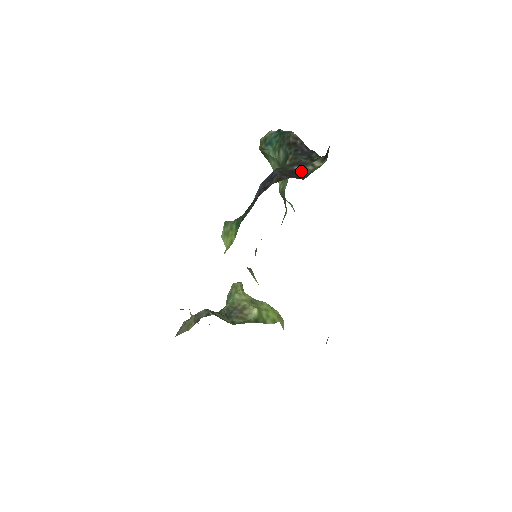
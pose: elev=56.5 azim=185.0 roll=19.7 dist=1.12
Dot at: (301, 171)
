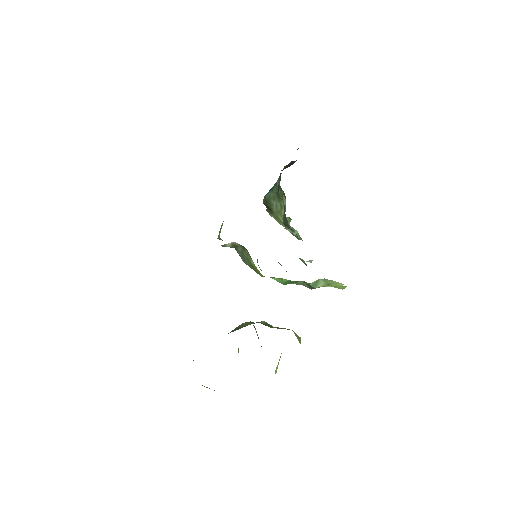
Dot at: occluded
